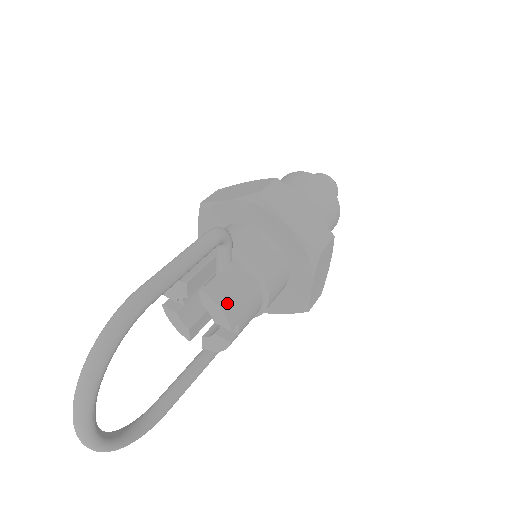
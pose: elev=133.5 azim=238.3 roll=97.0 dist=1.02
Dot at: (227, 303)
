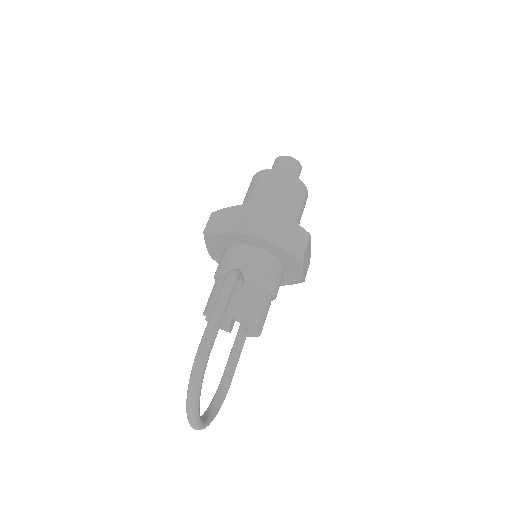
Dot at: (252, 316)
